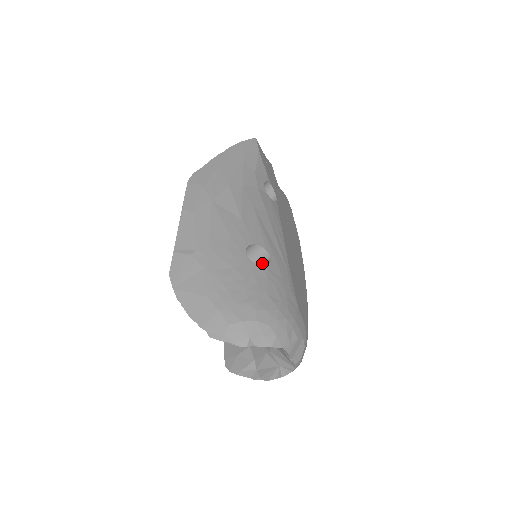
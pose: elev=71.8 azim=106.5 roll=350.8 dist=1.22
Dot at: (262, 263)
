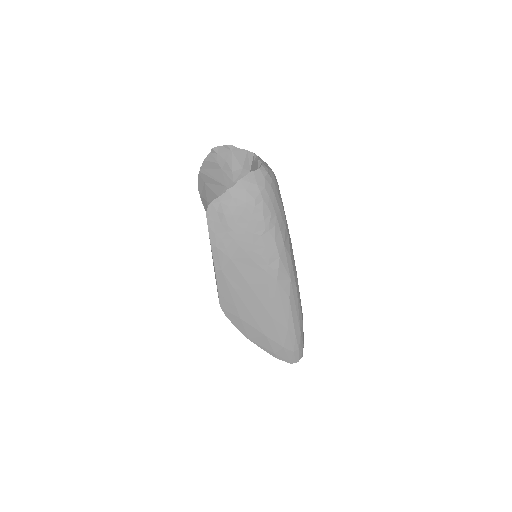
Dot at: occluded
